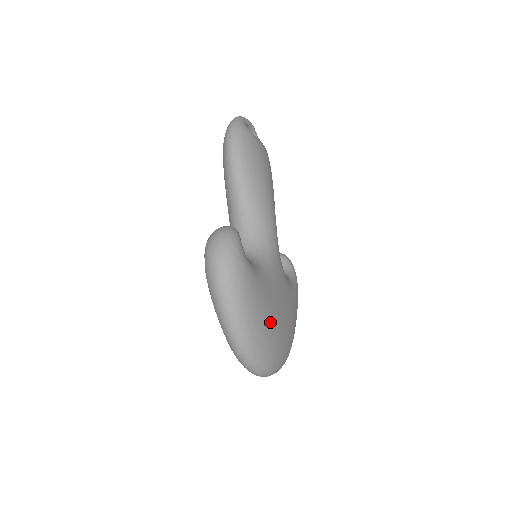
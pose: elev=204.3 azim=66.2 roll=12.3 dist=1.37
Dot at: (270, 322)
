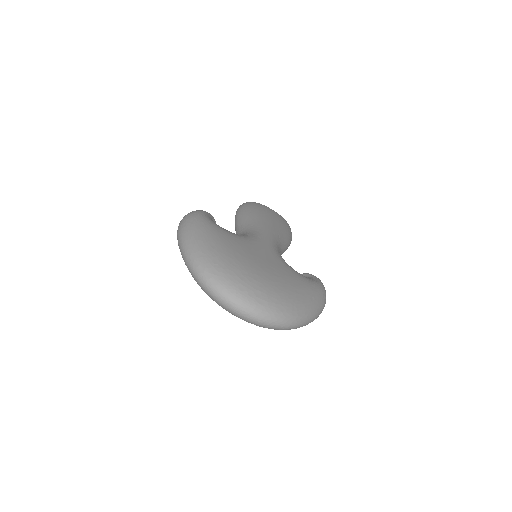
Dot at: (230, 252)
